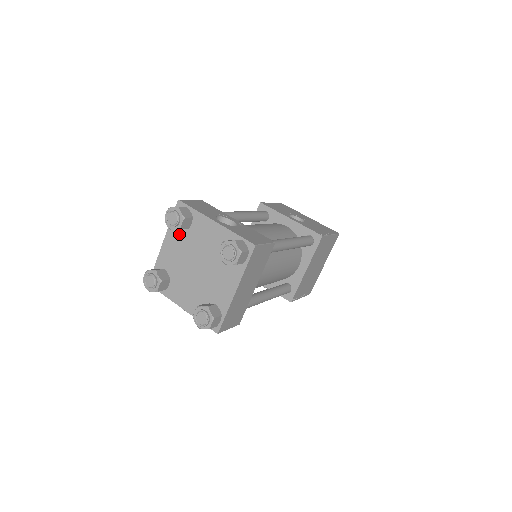
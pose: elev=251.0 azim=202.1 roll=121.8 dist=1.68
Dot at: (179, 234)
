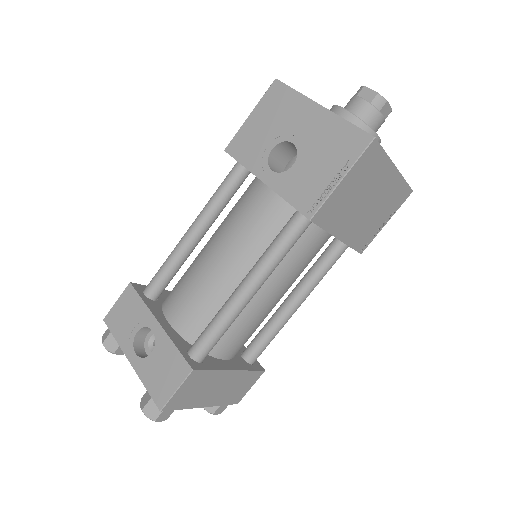
Dot at: occluded
